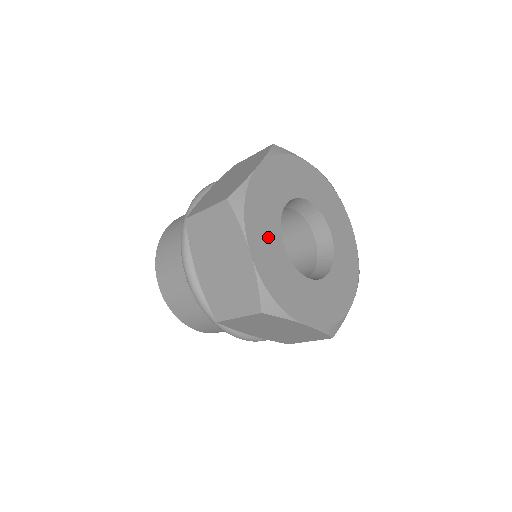
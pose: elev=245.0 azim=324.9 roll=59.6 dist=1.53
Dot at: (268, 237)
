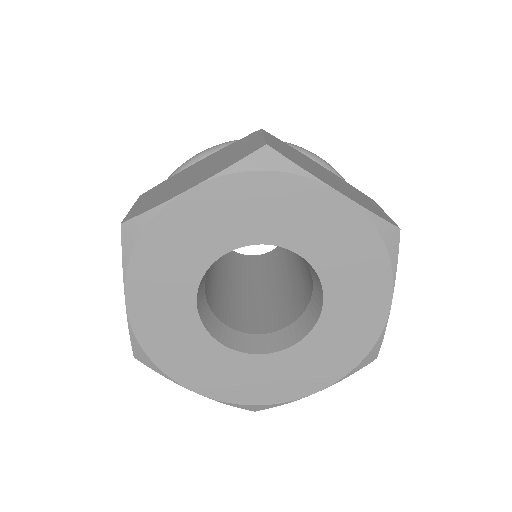
Dot at: (203, 359)
